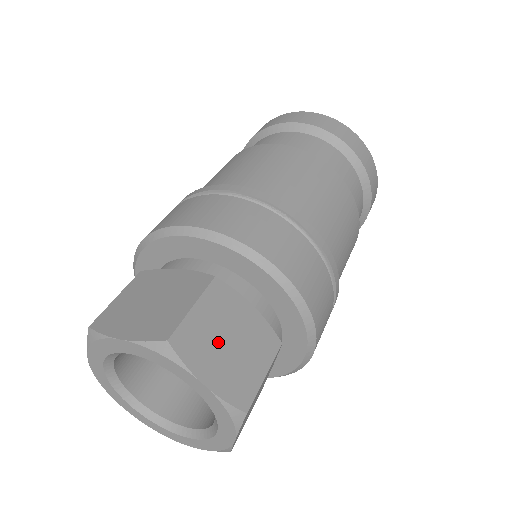
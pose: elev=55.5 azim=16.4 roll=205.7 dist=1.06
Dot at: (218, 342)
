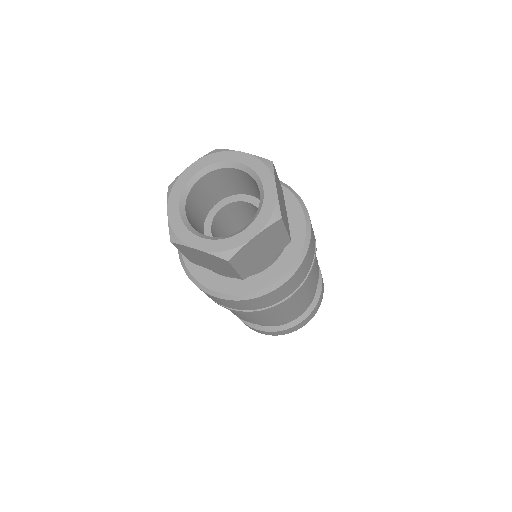
Dot at: (280, 194)
